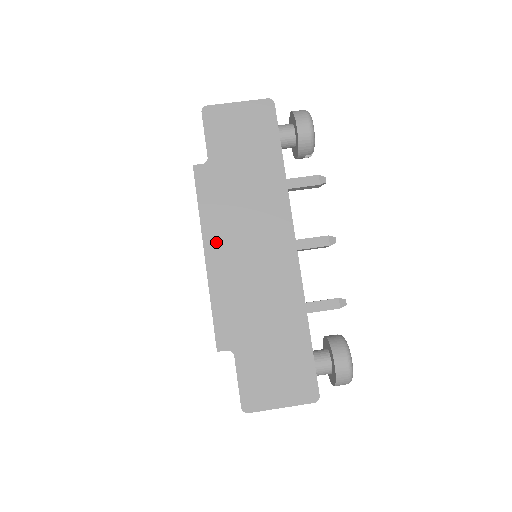
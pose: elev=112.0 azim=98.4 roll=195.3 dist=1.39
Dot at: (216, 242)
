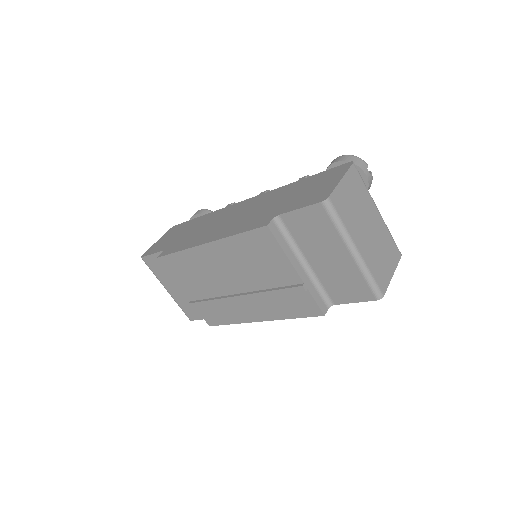
Dot at: (204, 239)
